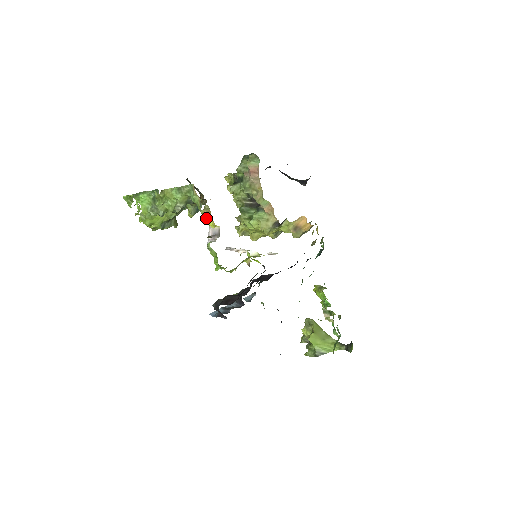
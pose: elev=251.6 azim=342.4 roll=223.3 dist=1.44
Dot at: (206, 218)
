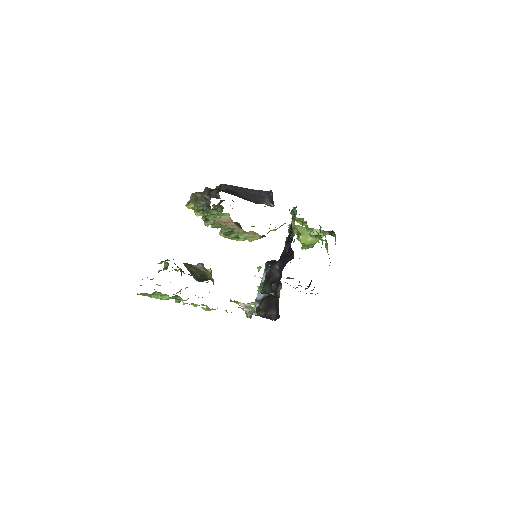
Dot at: occluded
